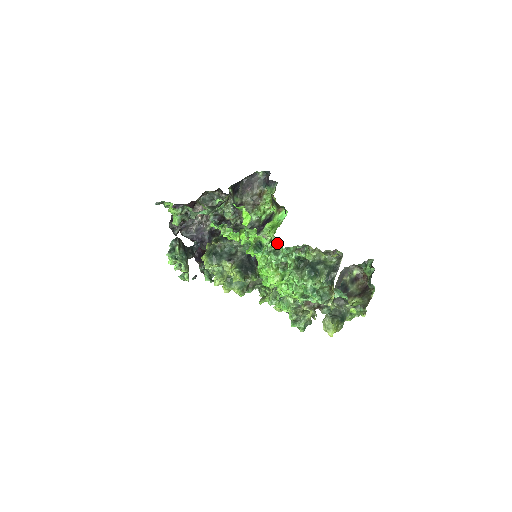
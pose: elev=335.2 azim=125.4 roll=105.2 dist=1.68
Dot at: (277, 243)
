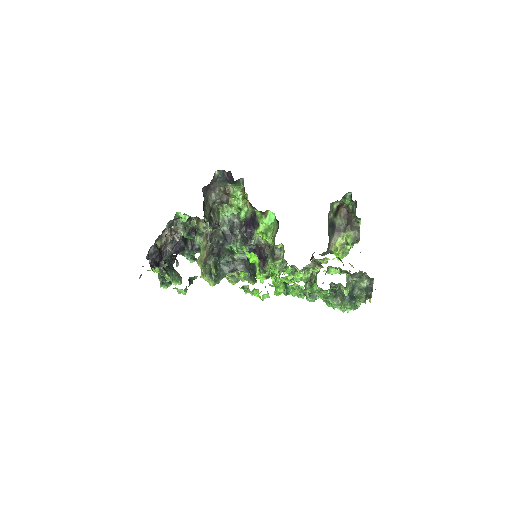
Dot at: (313, 292)
